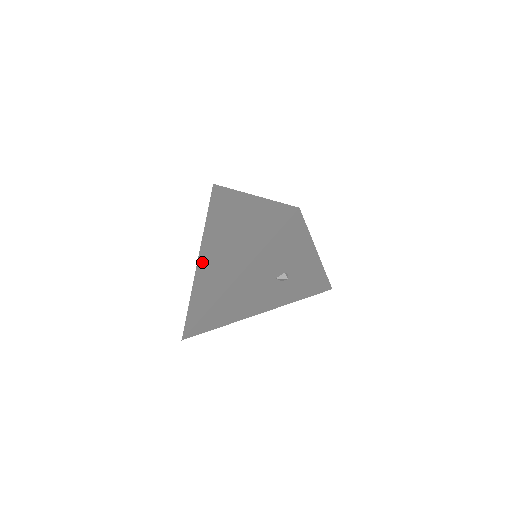
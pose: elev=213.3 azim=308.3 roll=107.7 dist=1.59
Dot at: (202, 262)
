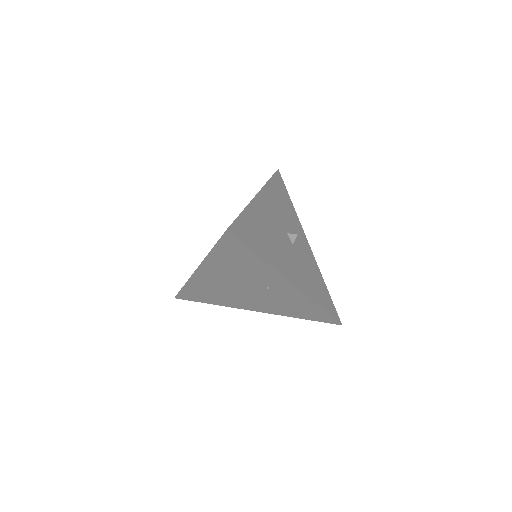
Dot at: occluded
